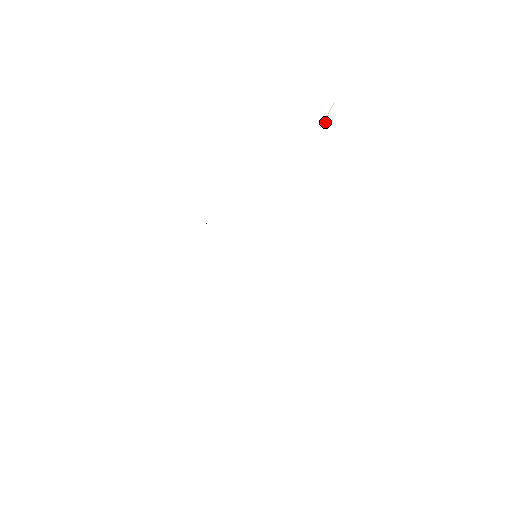
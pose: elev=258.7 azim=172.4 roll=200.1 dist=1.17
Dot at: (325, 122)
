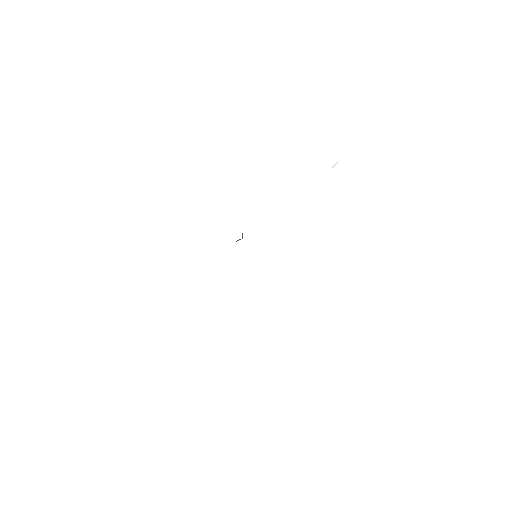
Dot at: occluded
